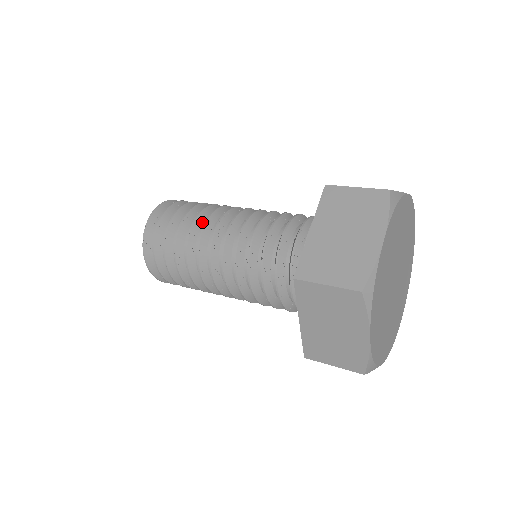
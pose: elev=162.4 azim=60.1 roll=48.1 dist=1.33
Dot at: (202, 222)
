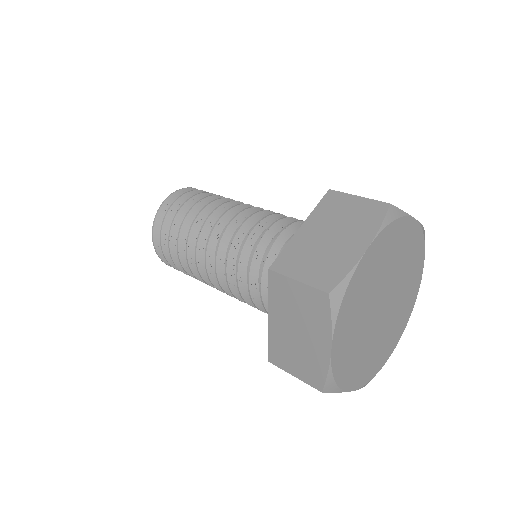
Dot at: (212, 210)
